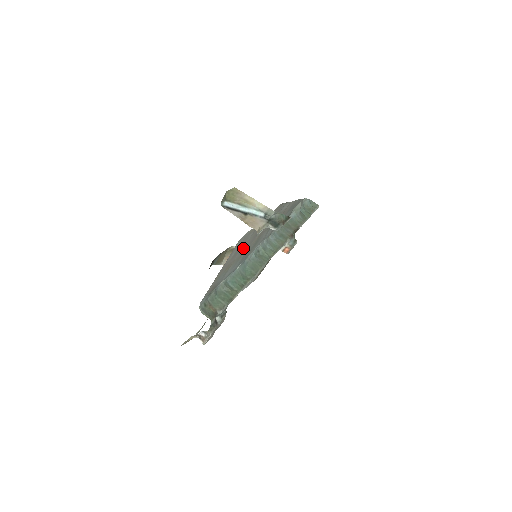
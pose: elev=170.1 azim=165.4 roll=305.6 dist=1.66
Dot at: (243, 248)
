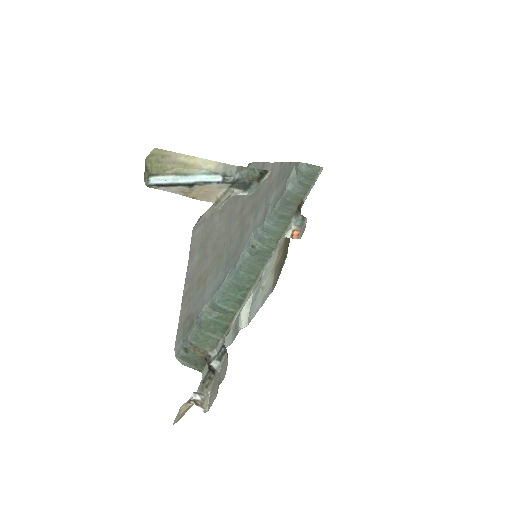
Dot at: (216, 244)
